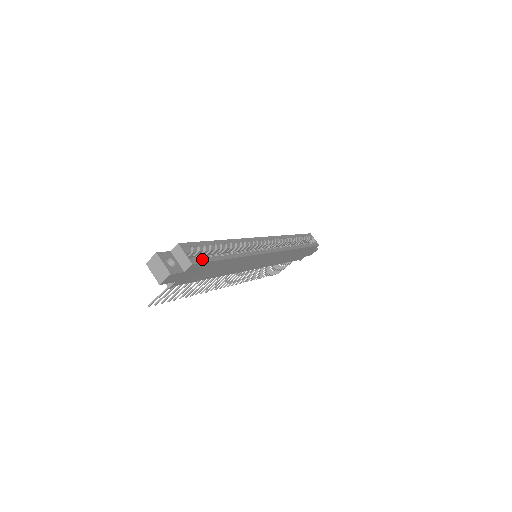
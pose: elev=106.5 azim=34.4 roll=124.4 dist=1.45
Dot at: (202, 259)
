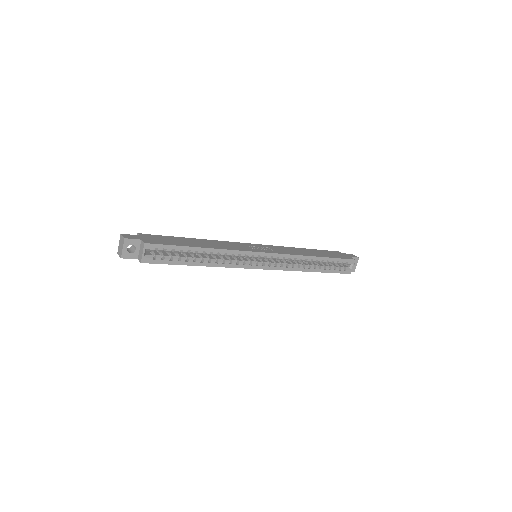
Dot at: (157, 261)
